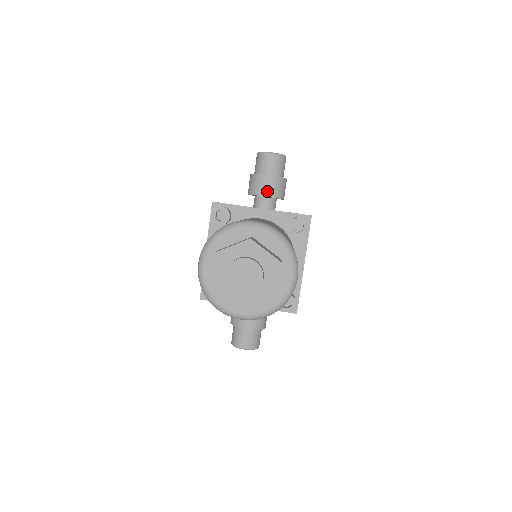
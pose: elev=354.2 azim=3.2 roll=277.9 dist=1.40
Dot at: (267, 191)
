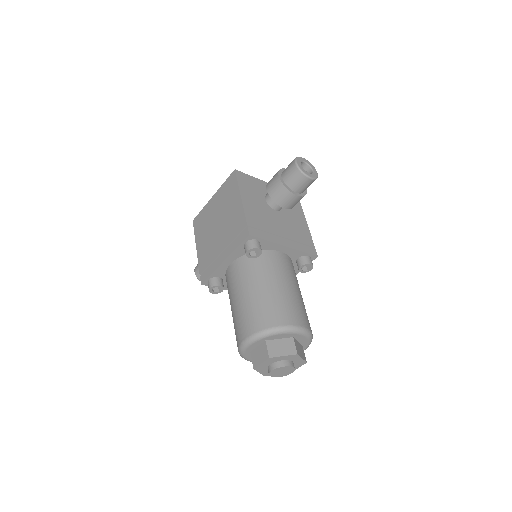
Dot at: (288, 205)
